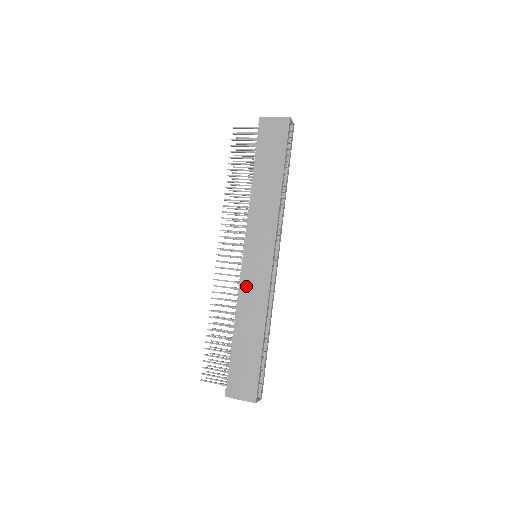
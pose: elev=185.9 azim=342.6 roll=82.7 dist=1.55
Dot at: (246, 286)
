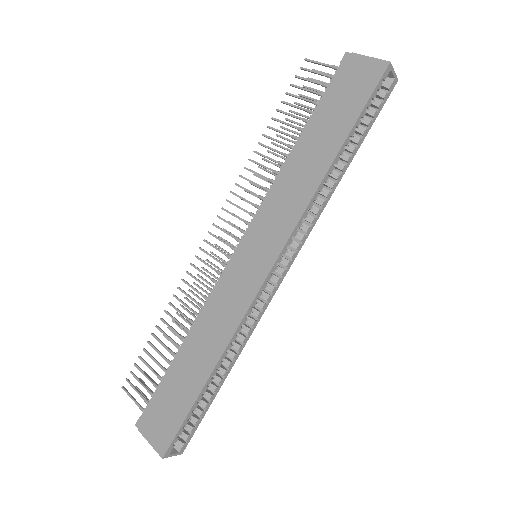
Dot at: (221, 292)
